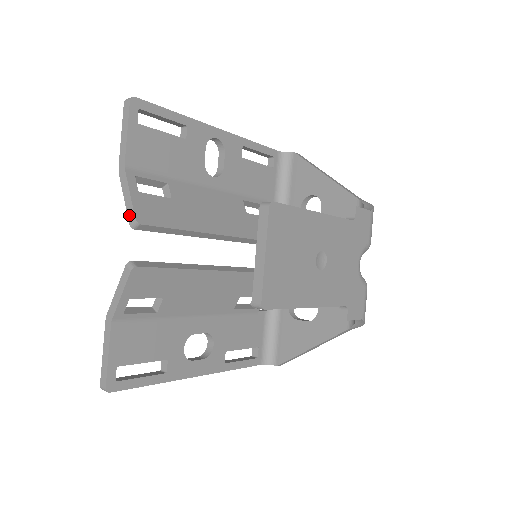
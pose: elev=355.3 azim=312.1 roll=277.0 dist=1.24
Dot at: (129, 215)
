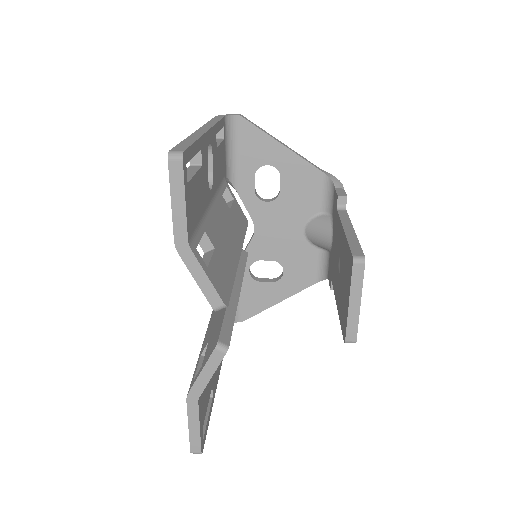
Dot at: (211, 300)
